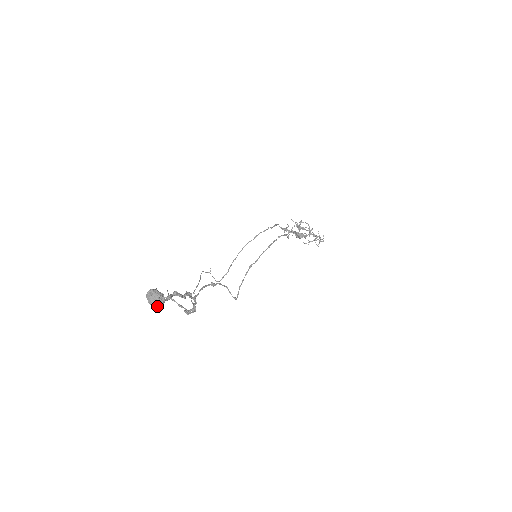
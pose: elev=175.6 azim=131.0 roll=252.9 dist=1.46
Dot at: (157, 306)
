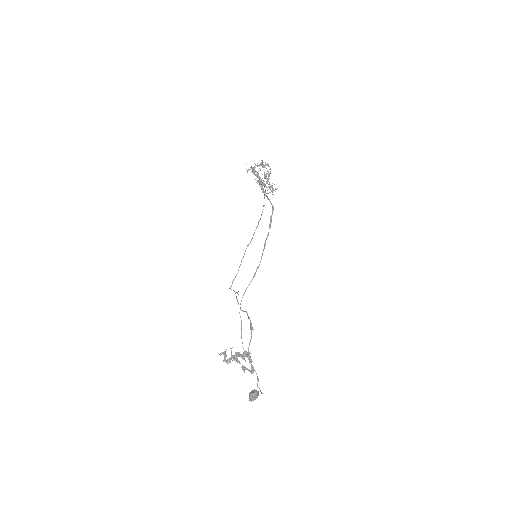
Dot at: occluded
